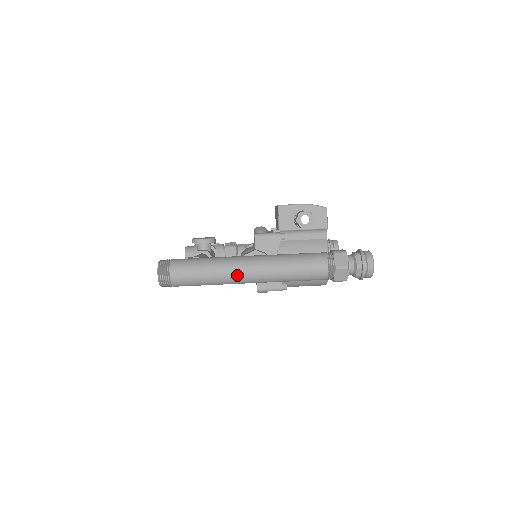
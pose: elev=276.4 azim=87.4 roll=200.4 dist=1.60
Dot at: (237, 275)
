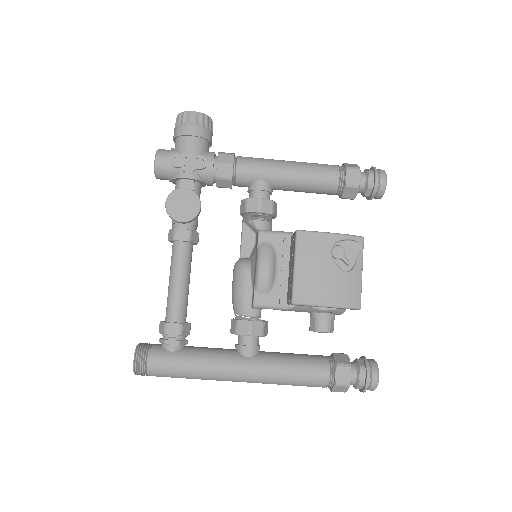
Dot at: occluded
